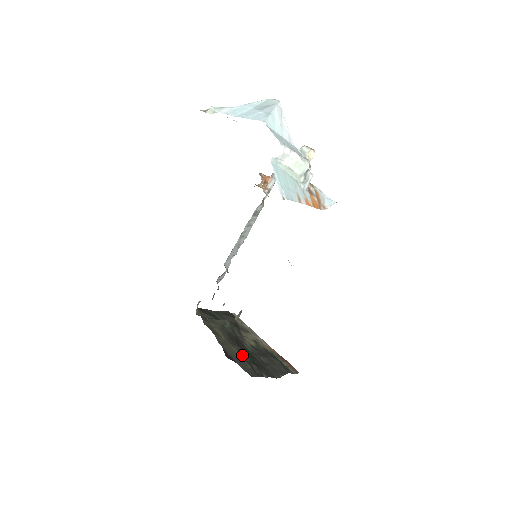
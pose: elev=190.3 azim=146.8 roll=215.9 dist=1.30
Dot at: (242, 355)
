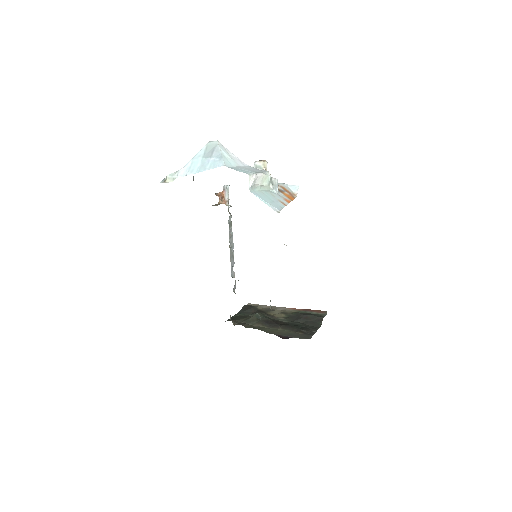
Dot at: (289, 329)
